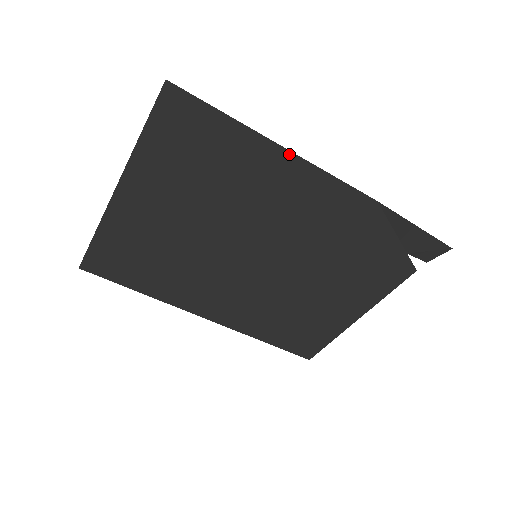
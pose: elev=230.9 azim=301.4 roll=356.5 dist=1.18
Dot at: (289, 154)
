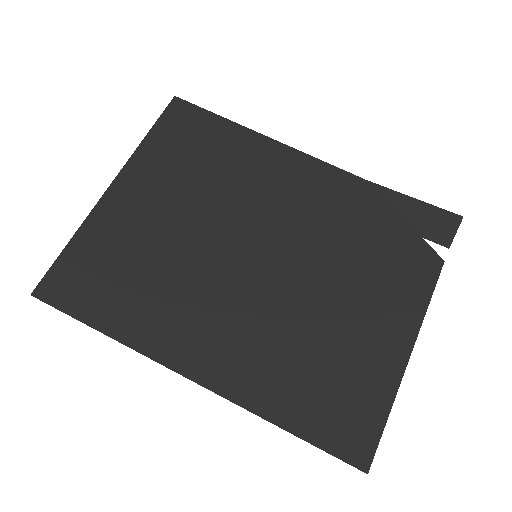
Dot at: (275, 143)
